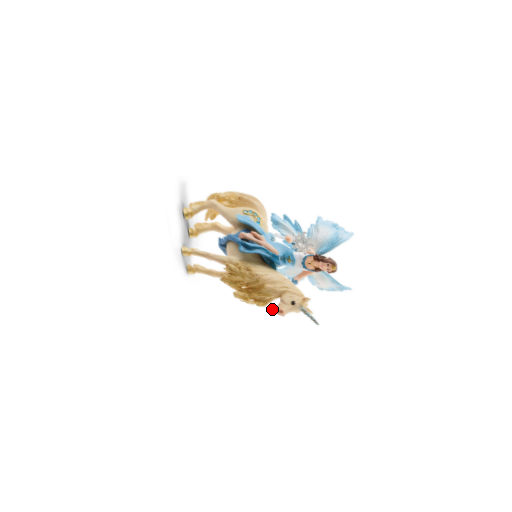
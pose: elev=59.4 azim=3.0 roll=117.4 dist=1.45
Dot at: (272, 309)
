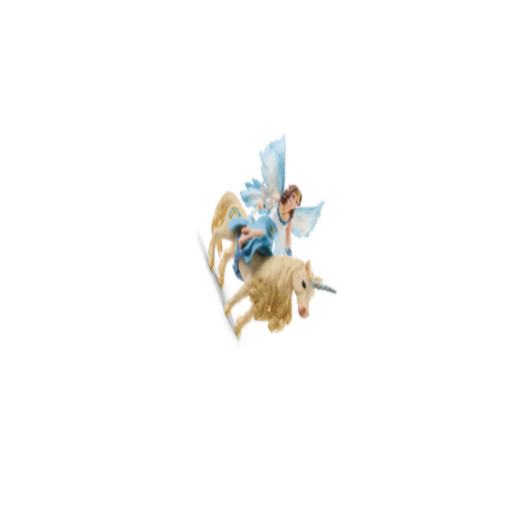
Dot at: (297, 315)
